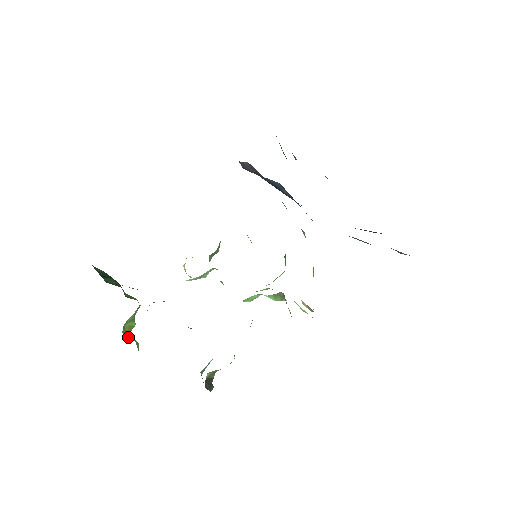
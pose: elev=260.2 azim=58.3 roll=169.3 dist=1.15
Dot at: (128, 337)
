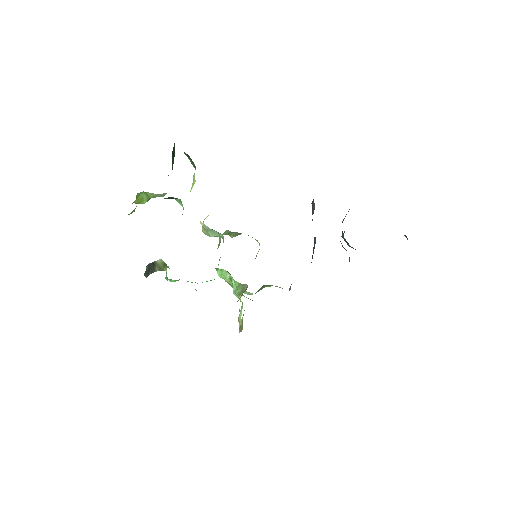
Dot at: occluded
